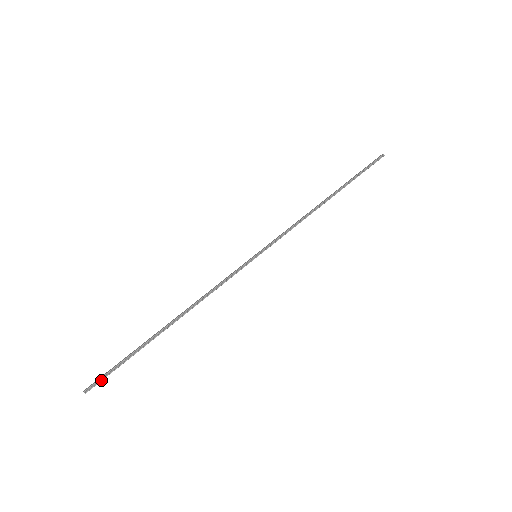
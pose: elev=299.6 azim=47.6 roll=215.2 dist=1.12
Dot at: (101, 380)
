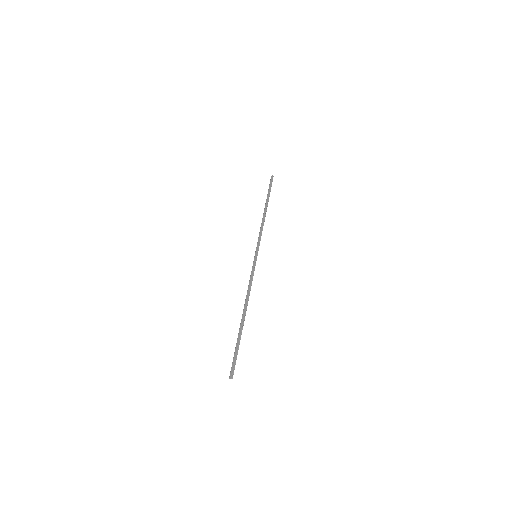
Dot at: occluded
